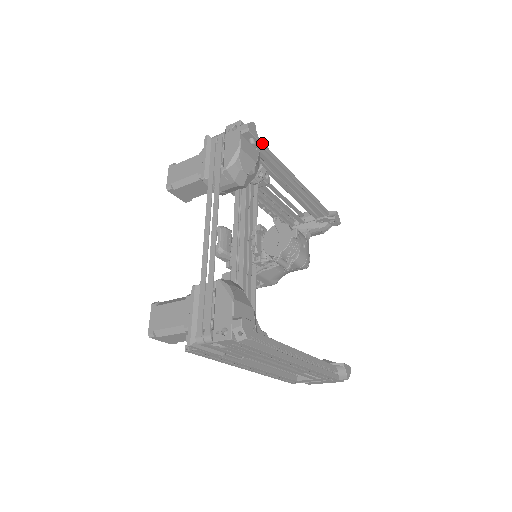
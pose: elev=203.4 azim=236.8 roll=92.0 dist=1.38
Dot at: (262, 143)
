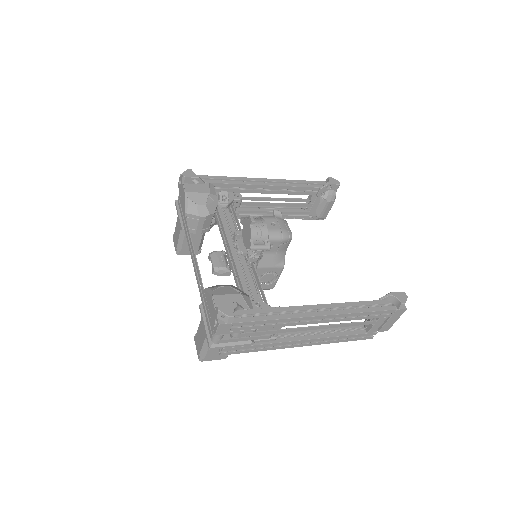
Dot at: (211, 176)
